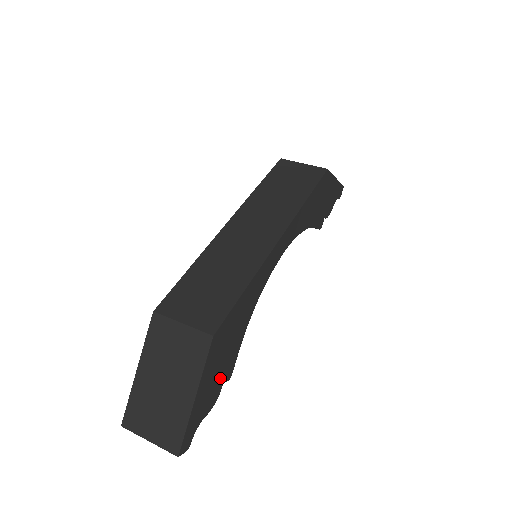
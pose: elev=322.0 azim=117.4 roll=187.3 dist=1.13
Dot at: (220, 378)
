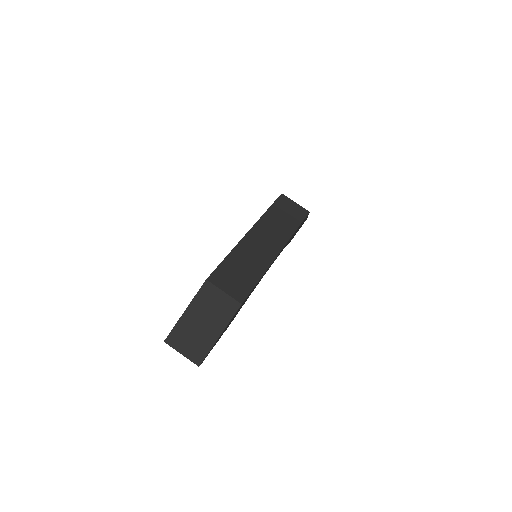
Dot at: (227, 327)
